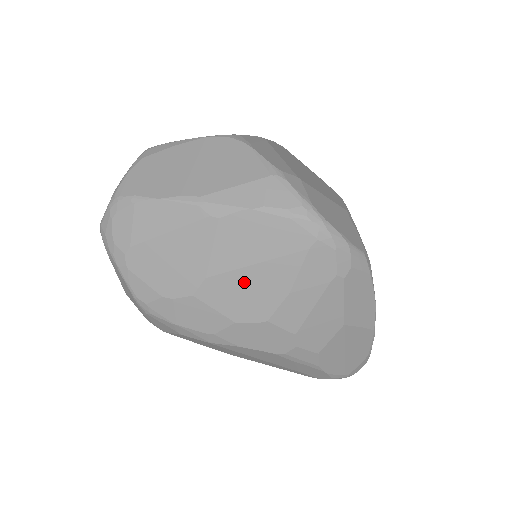
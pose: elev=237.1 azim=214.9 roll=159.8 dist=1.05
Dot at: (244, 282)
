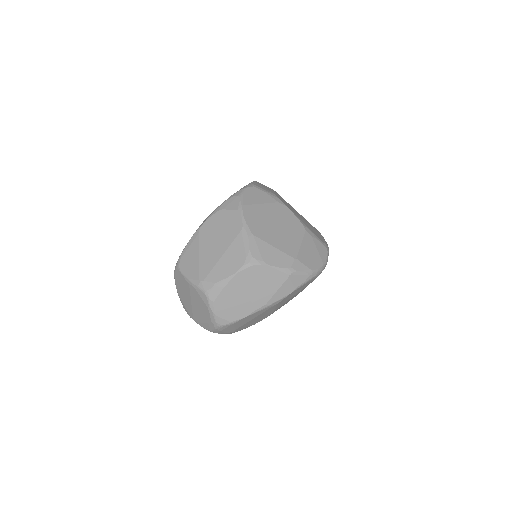
Dot at: occluded
